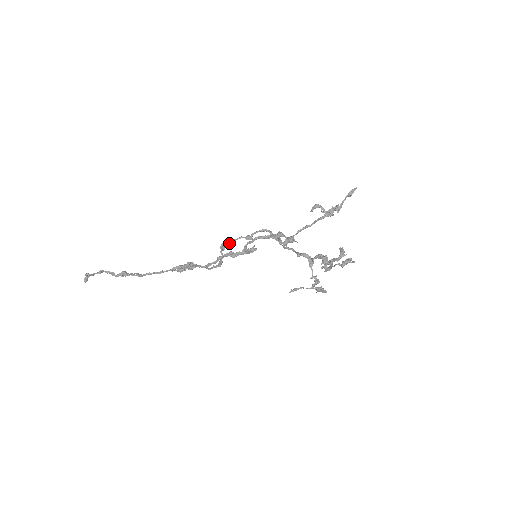
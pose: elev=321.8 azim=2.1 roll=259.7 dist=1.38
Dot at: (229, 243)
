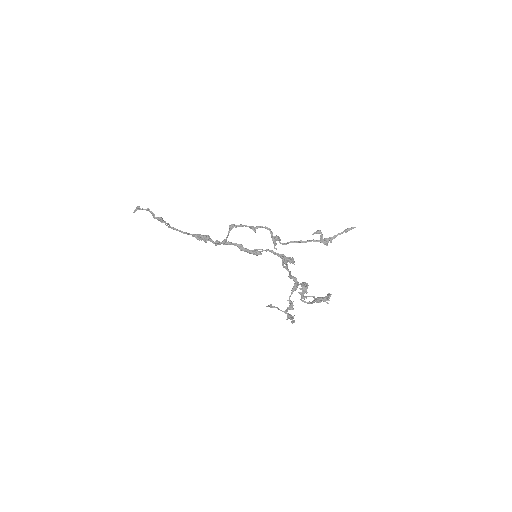
Dot at: (238, 226)
